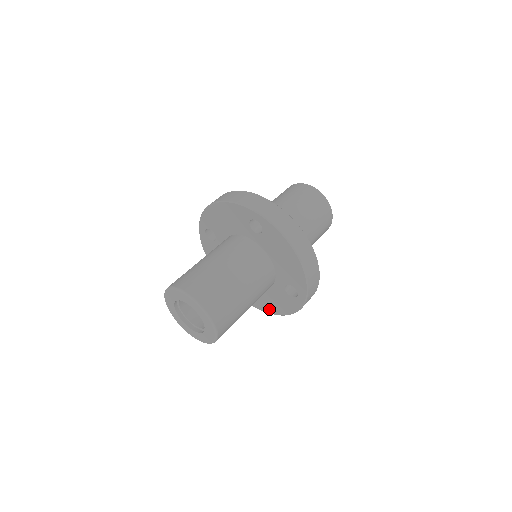
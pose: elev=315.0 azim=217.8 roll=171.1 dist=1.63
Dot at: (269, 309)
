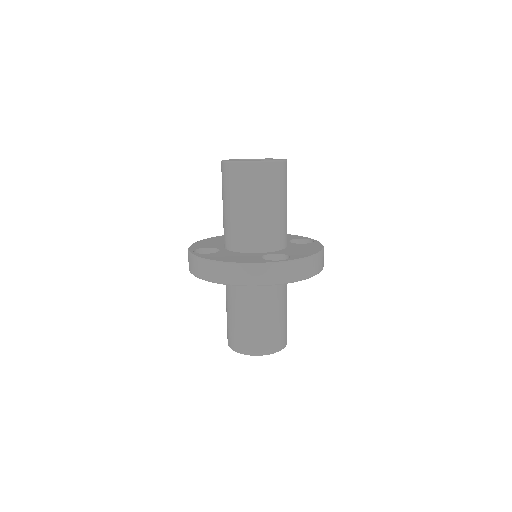
Dot at: occluded
